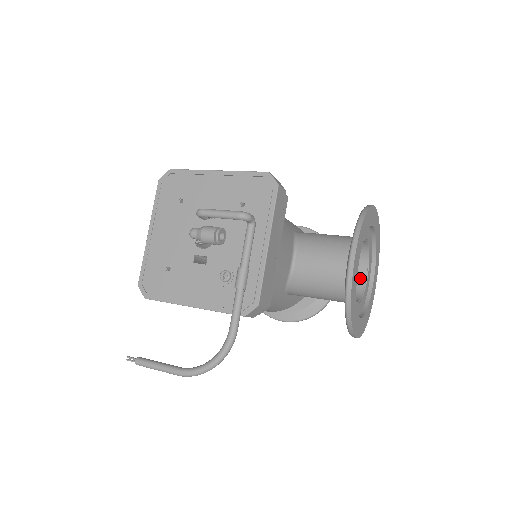
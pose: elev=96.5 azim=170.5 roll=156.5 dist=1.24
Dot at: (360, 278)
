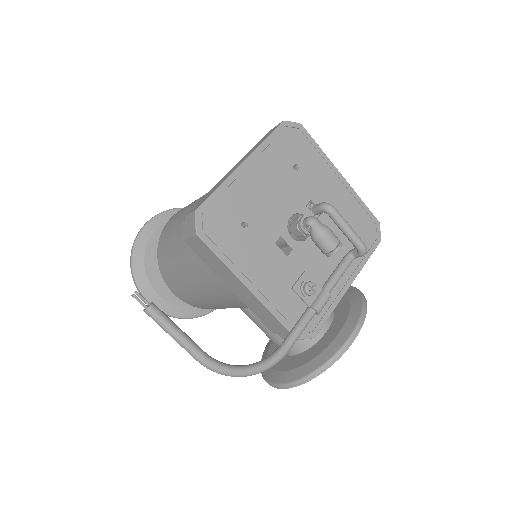
Dot at: occluded
